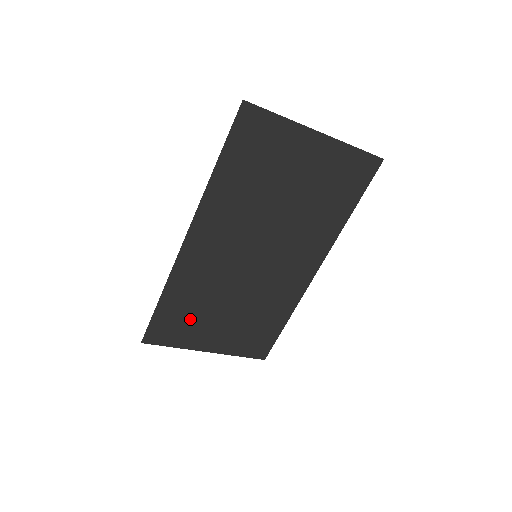
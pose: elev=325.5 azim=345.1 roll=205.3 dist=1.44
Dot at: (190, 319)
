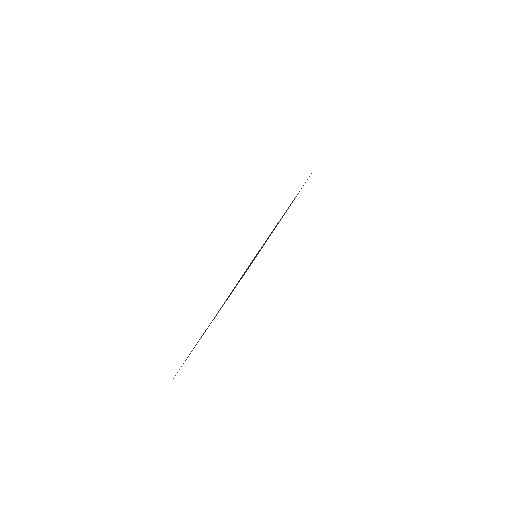
Dot at: occluded
